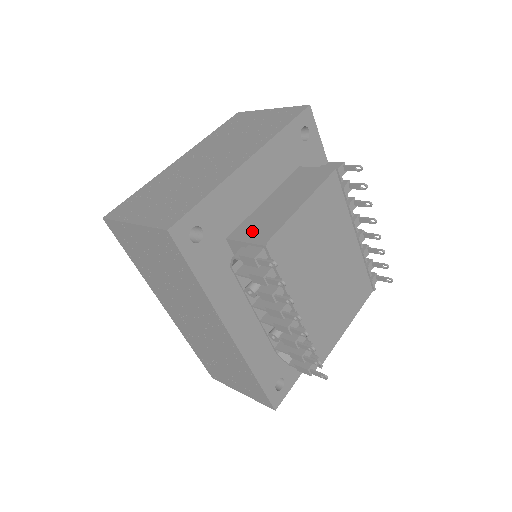
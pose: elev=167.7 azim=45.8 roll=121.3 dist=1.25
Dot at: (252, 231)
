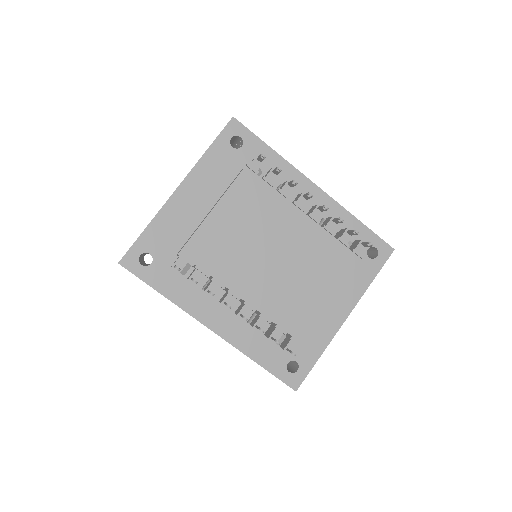
Dot at: occluded
